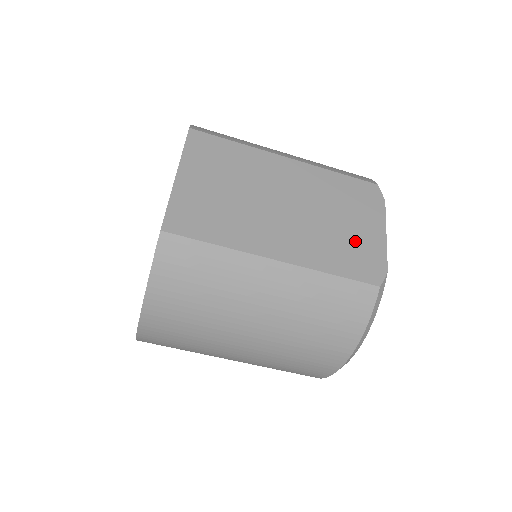
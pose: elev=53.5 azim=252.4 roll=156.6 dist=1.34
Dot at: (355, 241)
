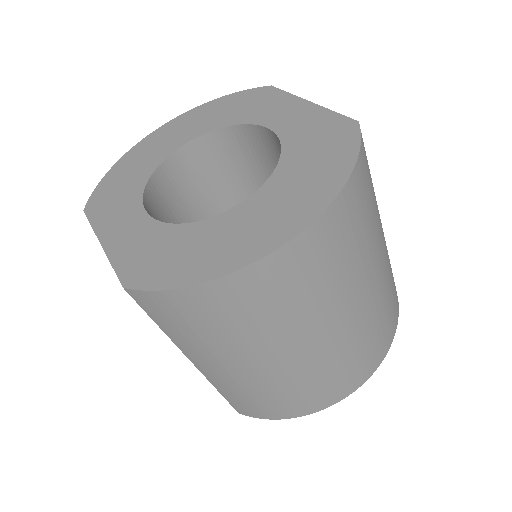
Dot at: occluded
